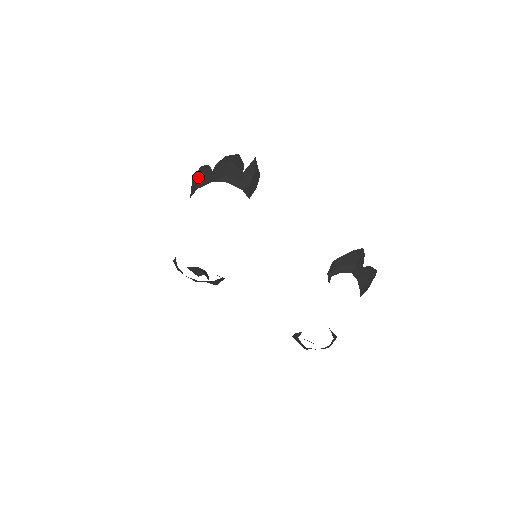
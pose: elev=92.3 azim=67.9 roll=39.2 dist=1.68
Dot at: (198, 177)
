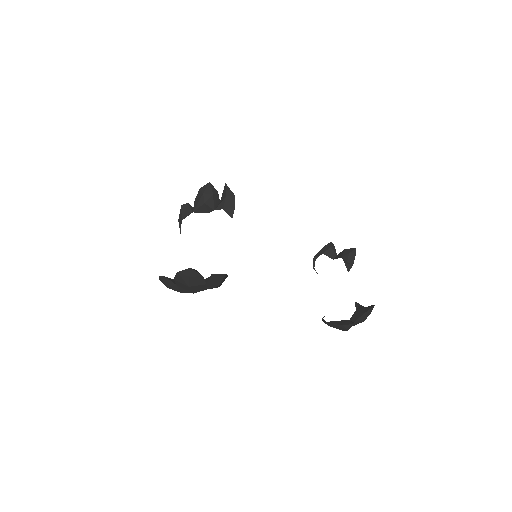
Dot at: occluded
